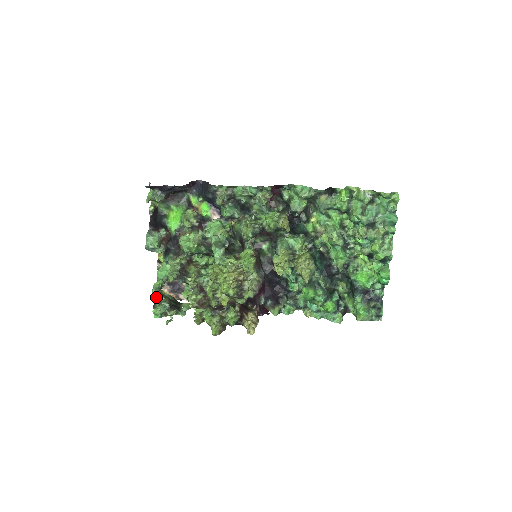
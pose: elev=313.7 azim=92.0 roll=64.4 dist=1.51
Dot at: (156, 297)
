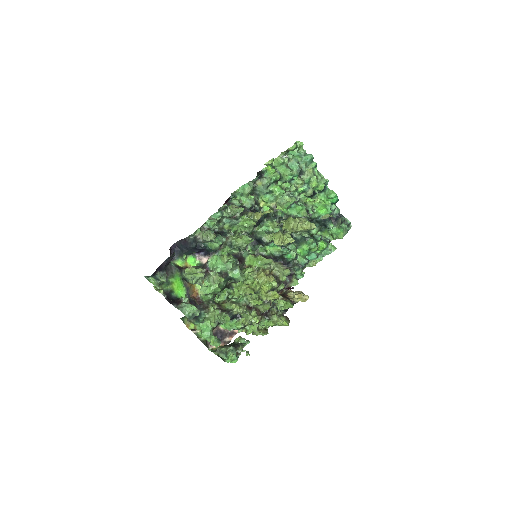
Dot at: (216, 354)
